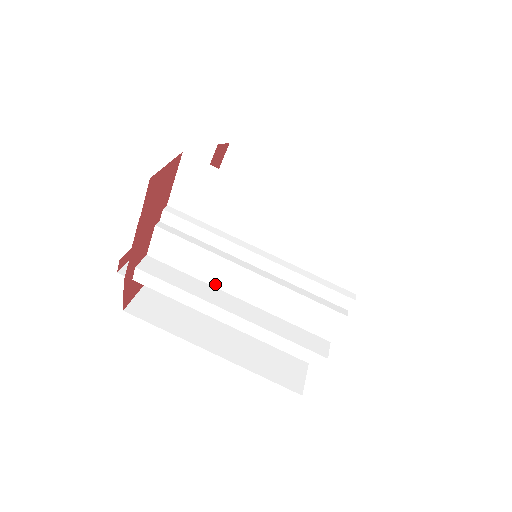
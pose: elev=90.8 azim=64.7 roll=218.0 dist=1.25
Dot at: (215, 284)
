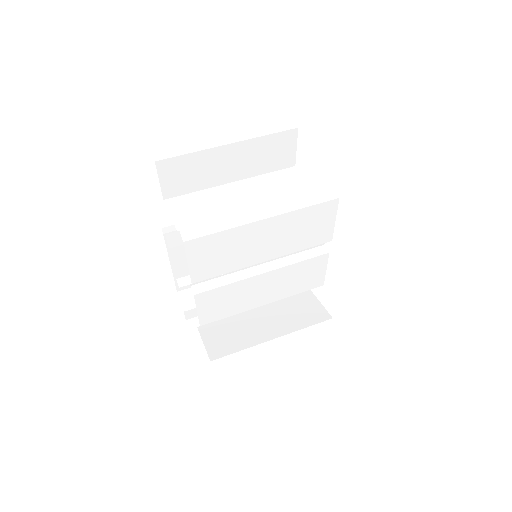
Dot at: occluded
